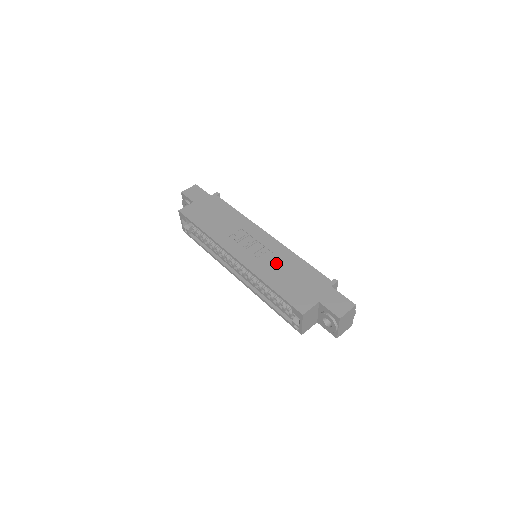
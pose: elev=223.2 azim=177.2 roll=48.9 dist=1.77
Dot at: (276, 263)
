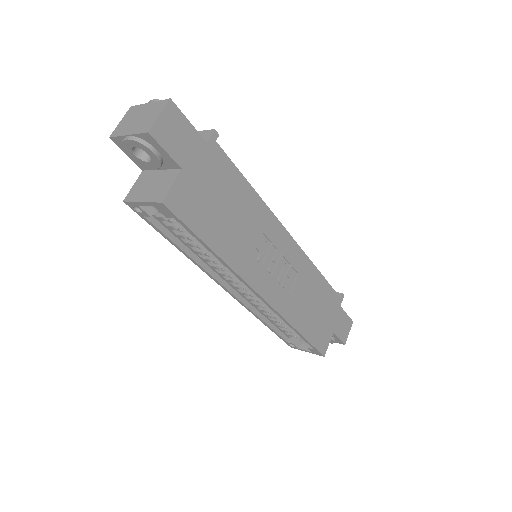
Dot at: (303, 291)
